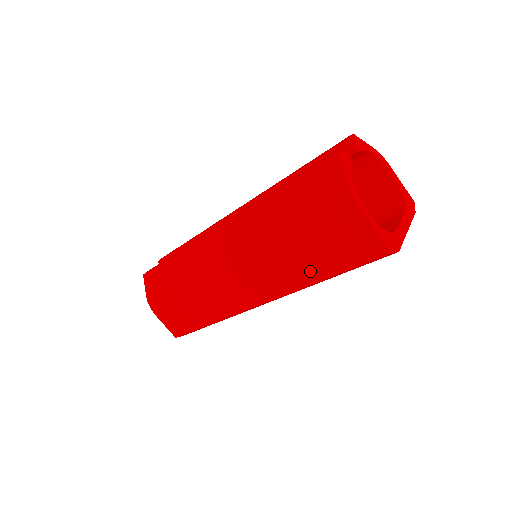
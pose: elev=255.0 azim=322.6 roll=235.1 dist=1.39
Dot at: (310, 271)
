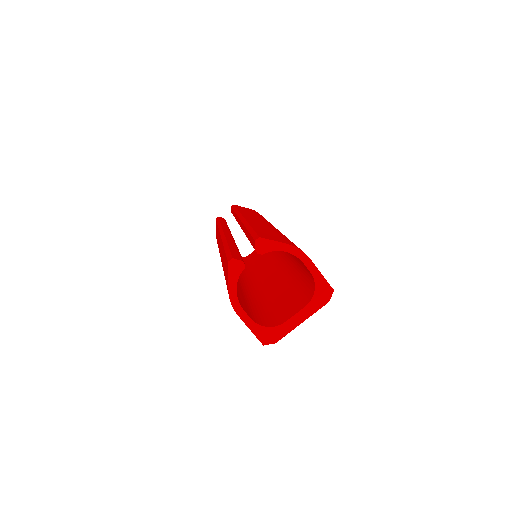
Dot at: occluded
